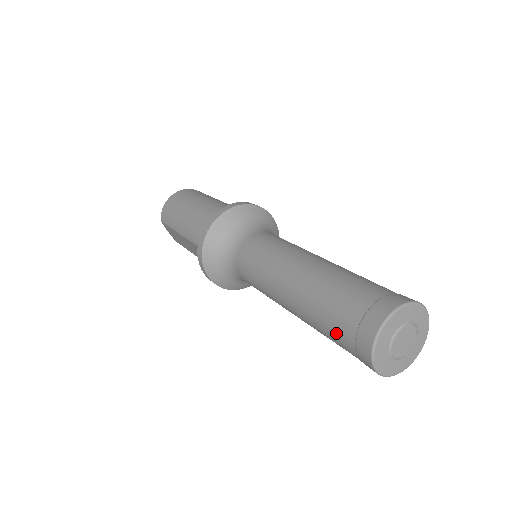
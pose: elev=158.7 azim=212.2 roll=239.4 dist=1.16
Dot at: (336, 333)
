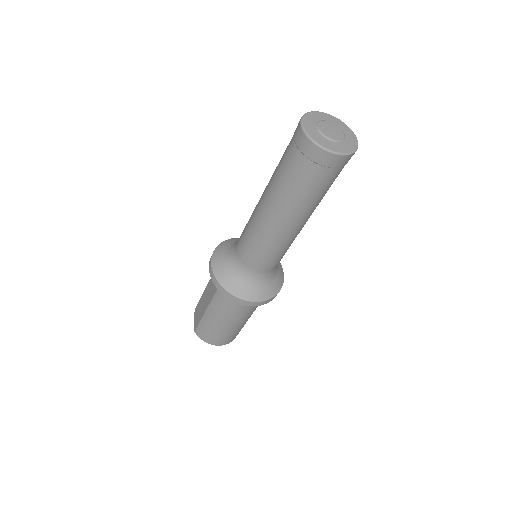
Dot at: (286, 149)
